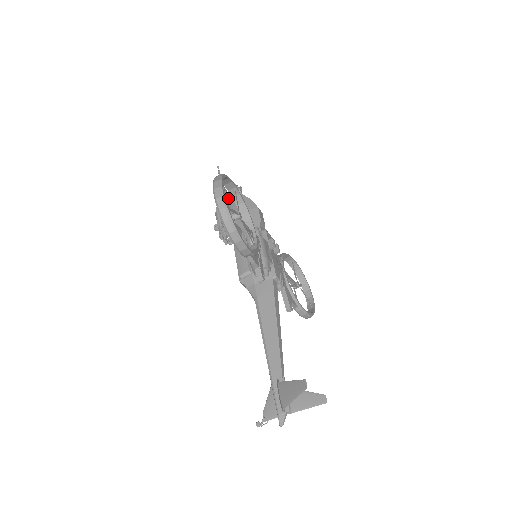
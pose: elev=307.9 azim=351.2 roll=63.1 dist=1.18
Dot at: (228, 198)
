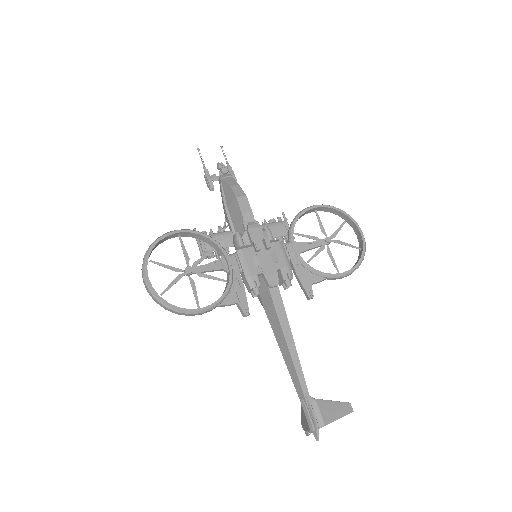
Dot at: occluded
